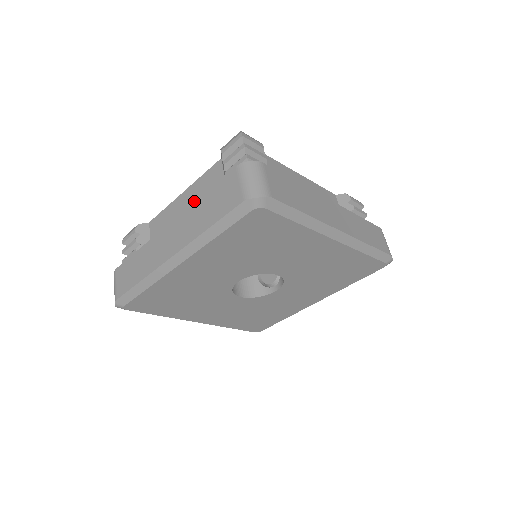
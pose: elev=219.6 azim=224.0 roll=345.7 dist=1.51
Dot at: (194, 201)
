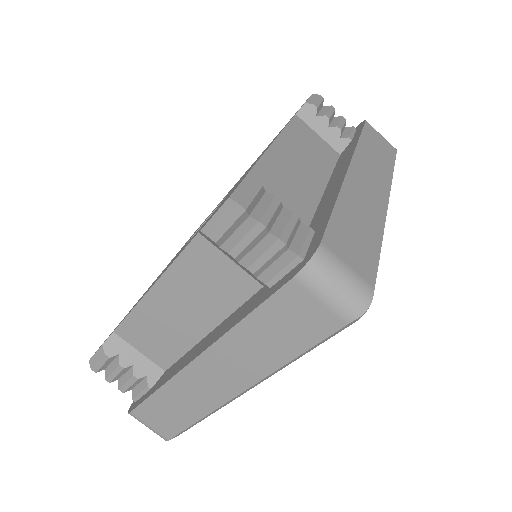
Dot at: (189, 298)
